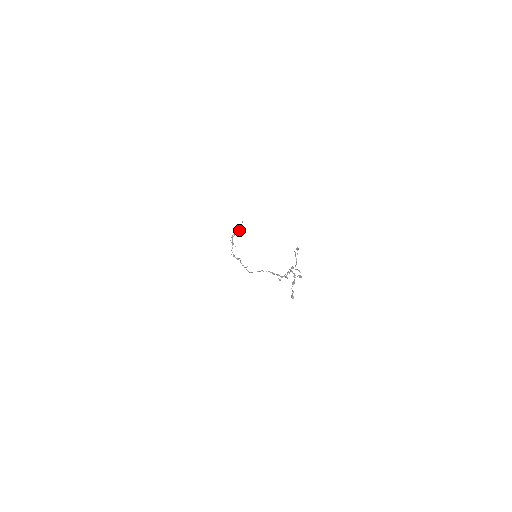
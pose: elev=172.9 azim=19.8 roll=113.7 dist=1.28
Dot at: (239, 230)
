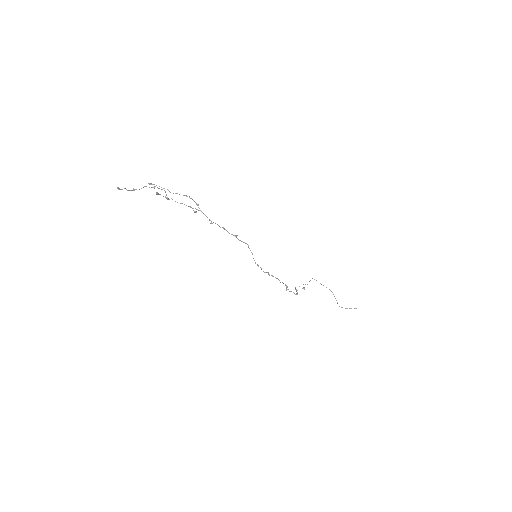
Dot at: (331, 291)
